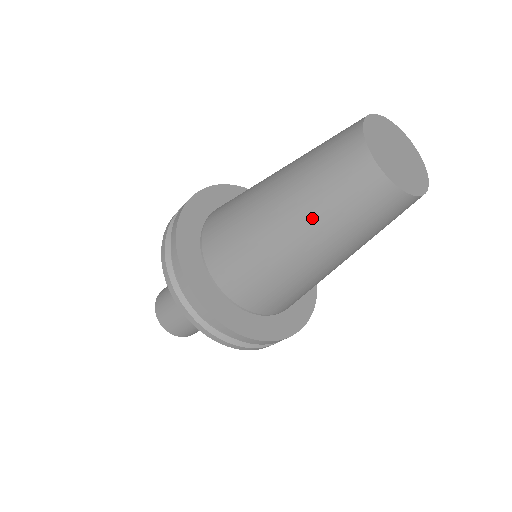
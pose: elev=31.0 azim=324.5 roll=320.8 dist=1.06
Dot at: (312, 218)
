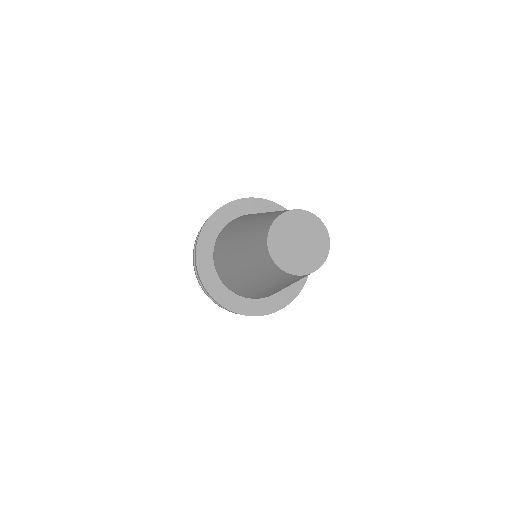
Dot at: (276, 285)
